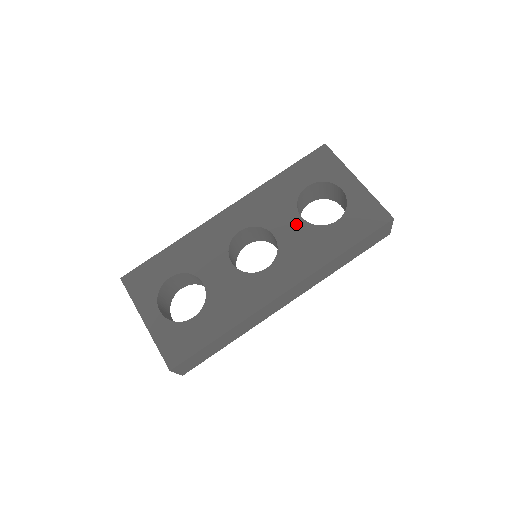
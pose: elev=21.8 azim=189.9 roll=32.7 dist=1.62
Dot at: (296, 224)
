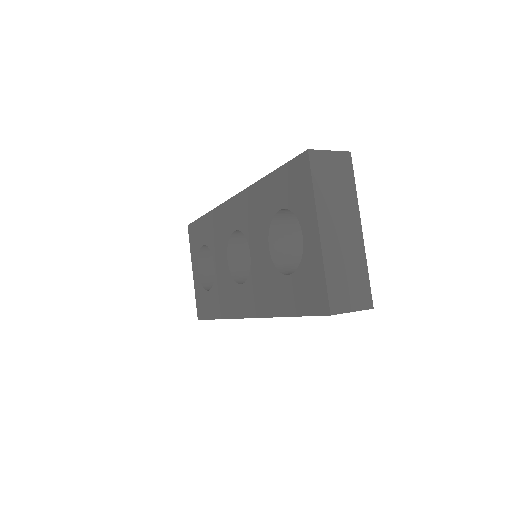
Dot at: (264, 253)
